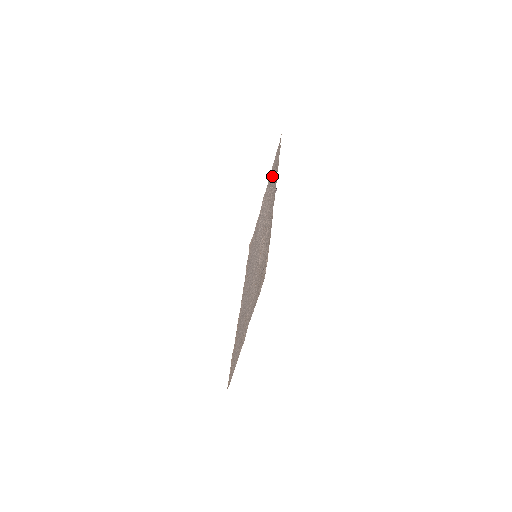
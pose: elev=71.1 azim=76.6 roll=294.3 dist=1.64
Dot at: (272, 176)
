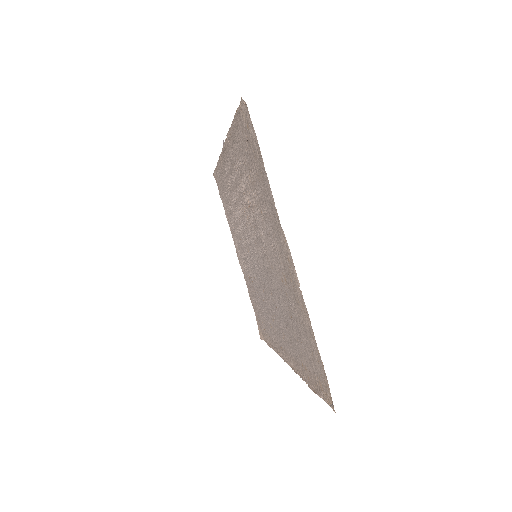
Dot at: occluded
